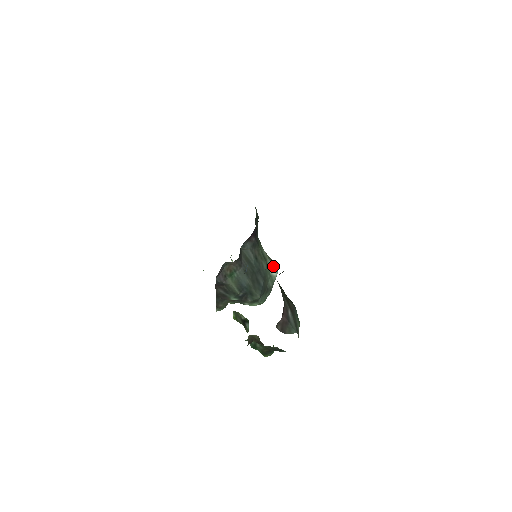
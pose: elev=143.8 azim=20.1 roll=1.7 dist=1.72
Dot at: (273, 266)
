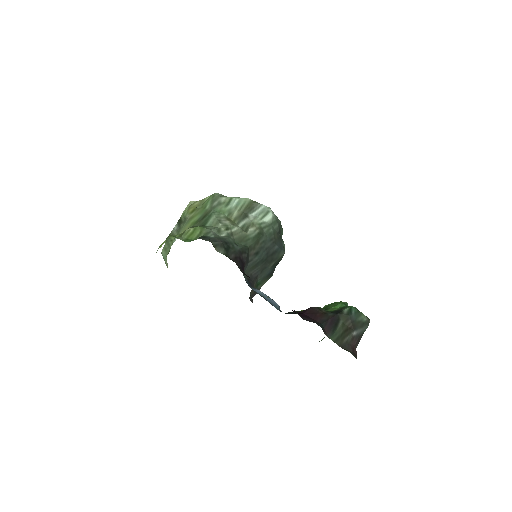
Dot at: (262, 212)
